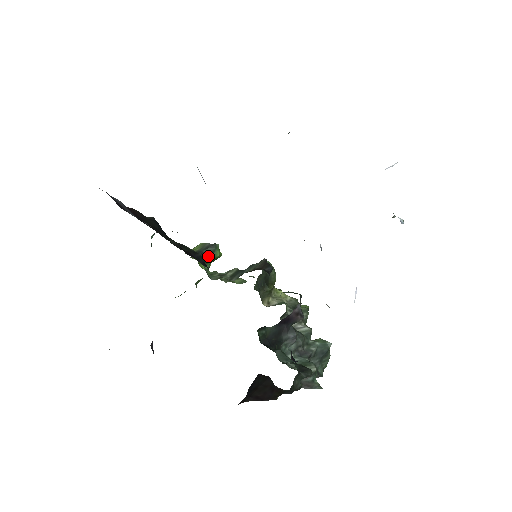
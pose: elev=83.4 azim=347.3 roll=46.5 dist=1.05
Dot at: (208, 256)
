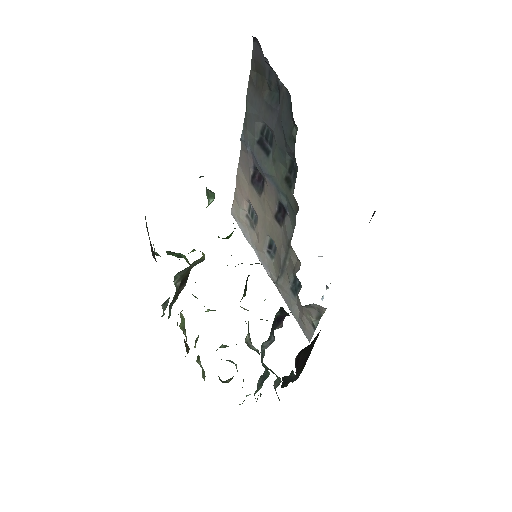
Dot at: occluded
